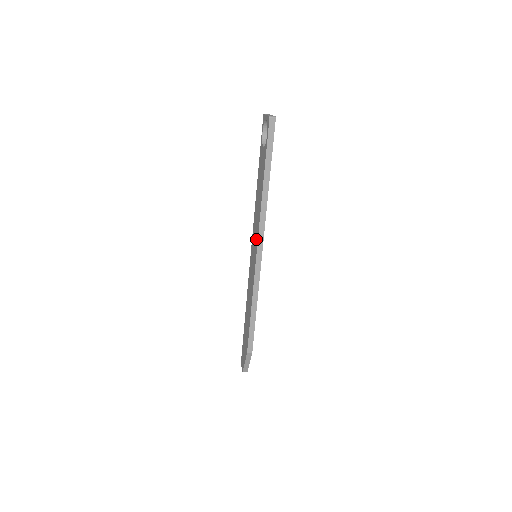
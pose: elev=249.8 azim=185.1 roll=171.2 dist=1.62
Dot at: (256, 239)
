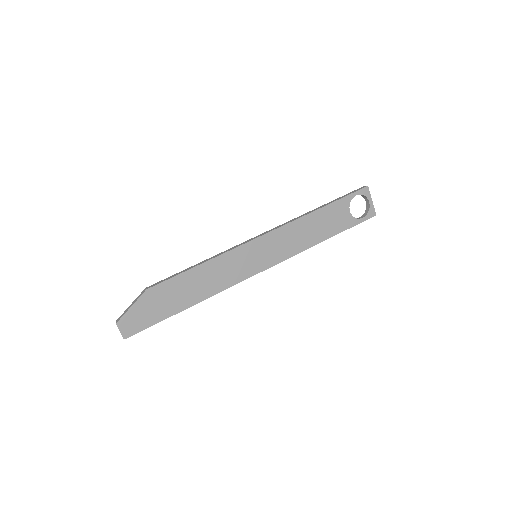
Dot at: occluded
